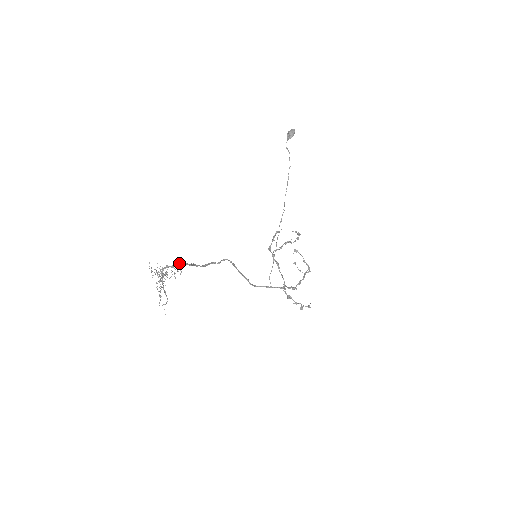
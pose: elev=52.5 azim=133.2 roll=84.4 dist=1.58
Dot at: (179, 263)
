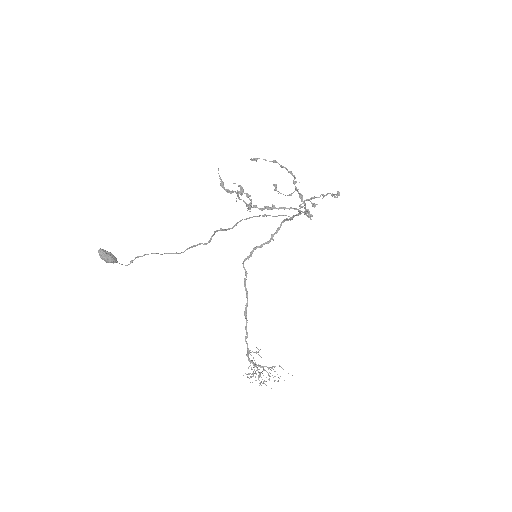
Dot at: (245, 339)
